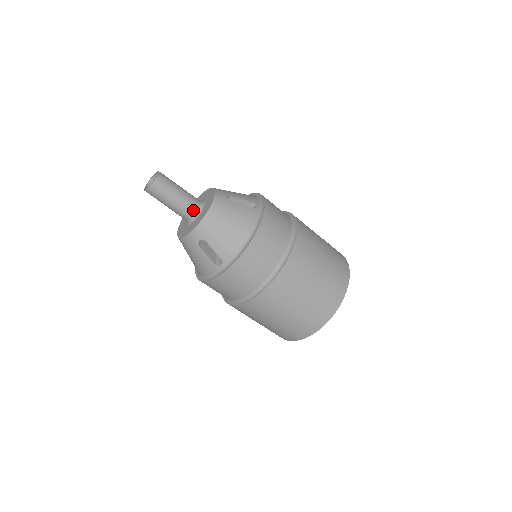
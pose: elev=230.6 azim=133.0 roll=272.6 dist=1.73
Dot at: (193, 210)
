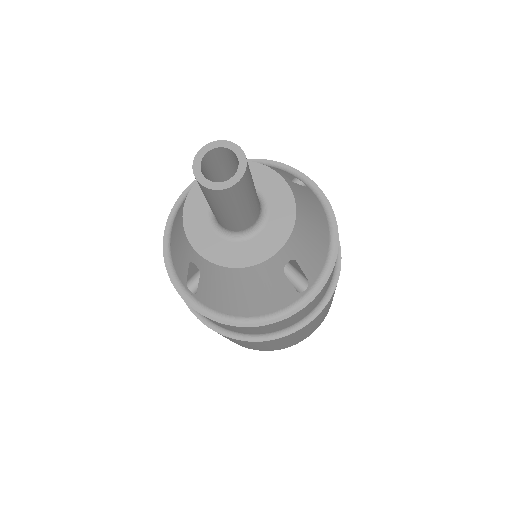
Dot at: (259, 210)
